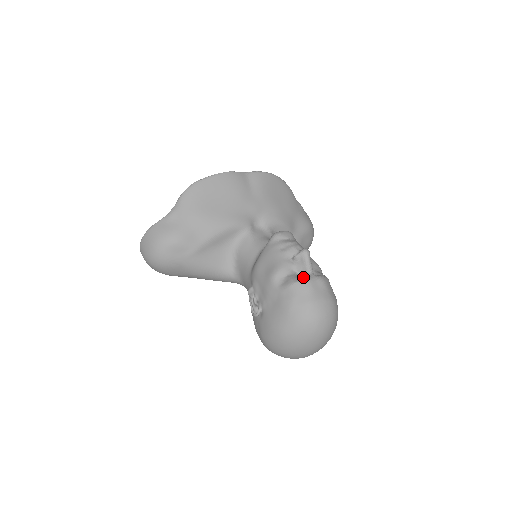
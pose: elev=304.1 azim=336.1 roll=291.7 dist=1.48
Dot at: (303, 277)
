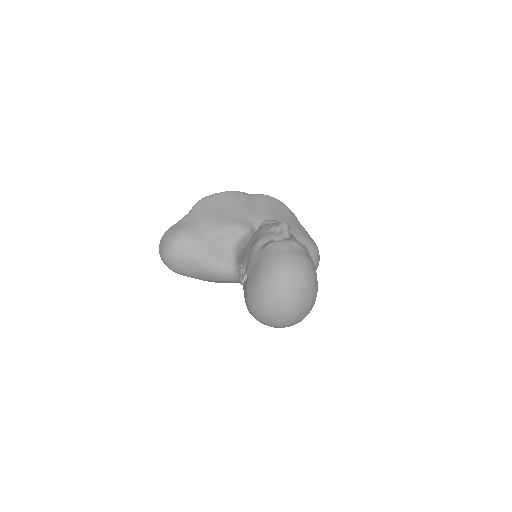
Dot at: occluded
